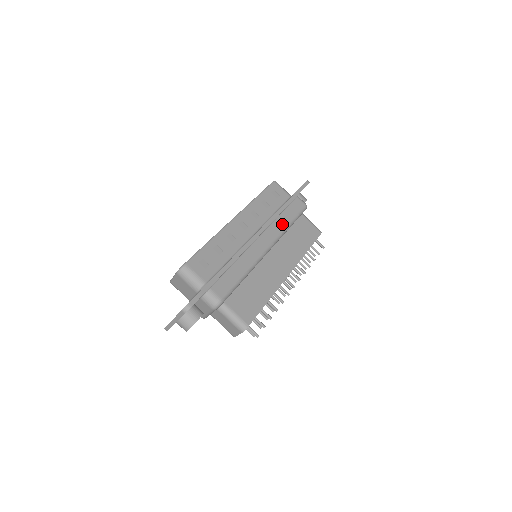
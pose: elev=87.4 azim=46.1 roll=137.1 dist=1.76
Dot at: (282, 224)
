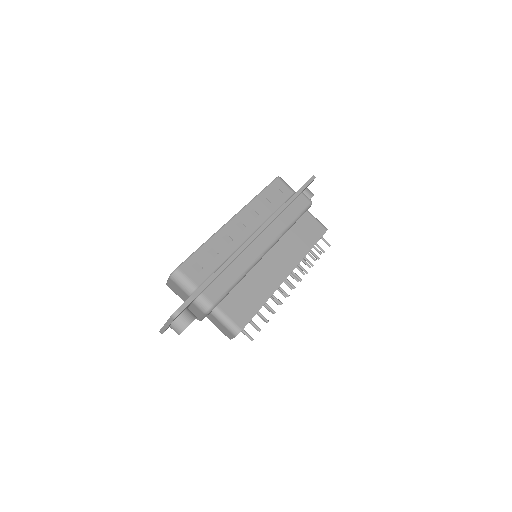
Dot at: (283, 223)
